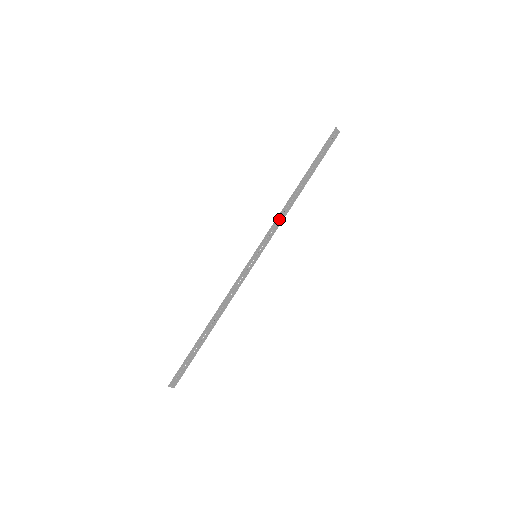
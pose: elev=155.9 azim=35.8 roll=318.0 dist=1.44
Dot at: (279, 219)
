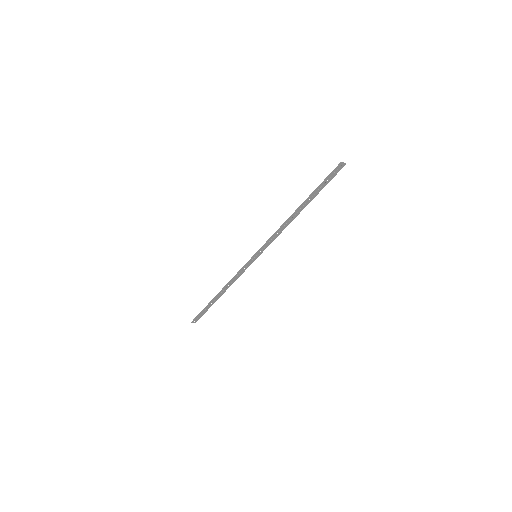
Dot at: (277, 232)
